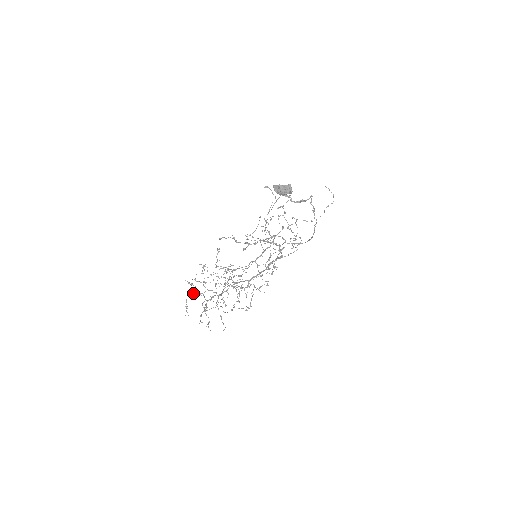
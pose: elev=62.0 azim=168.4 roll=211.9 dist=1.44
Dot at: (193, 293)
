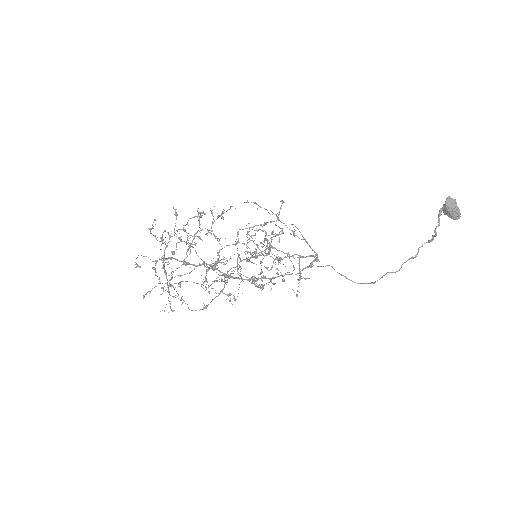
Dot at: occluded
